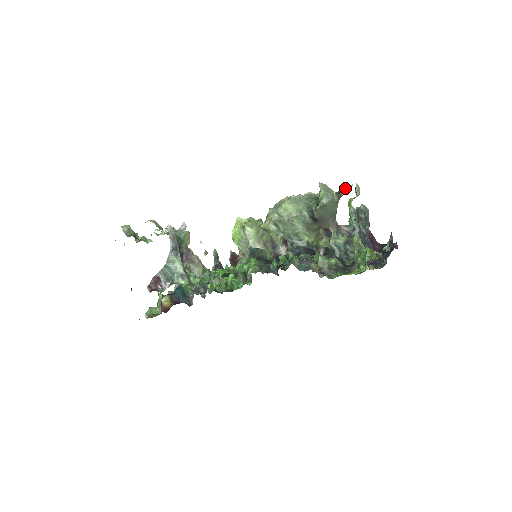
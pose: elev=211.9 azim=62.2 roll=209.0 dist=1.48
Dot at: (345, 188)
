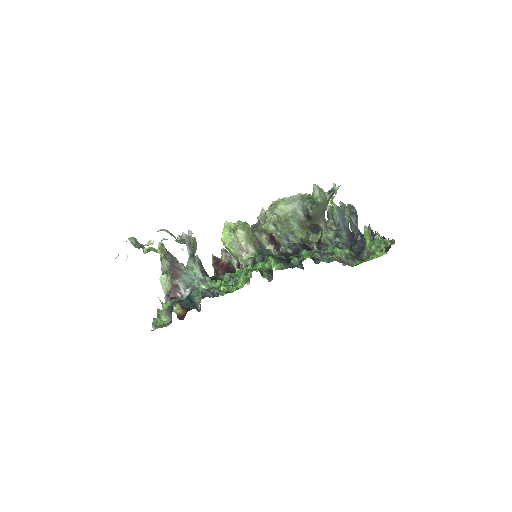
Dot at: (336, 187)
